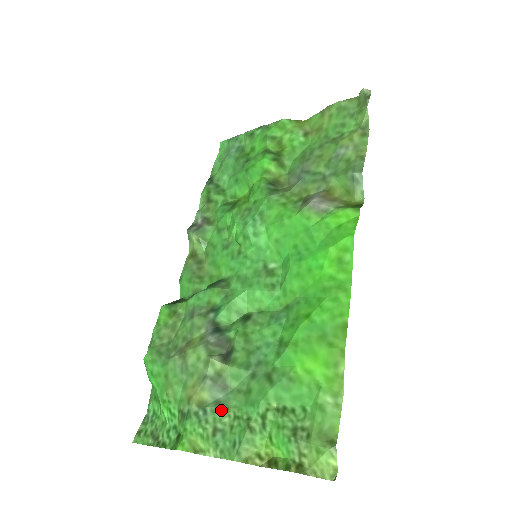
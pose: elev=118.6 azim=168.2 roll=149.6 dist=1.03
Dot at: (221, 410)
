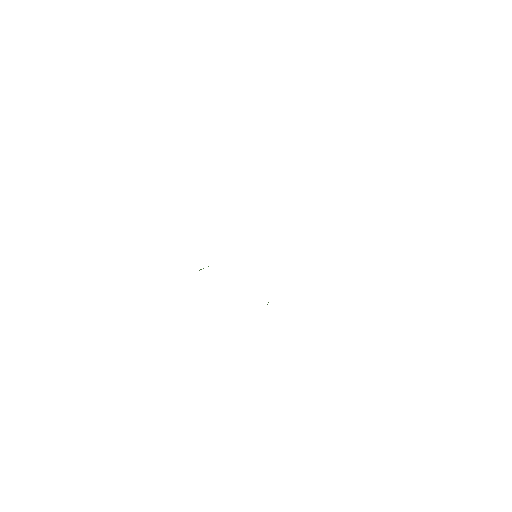
Dot at: occluded
